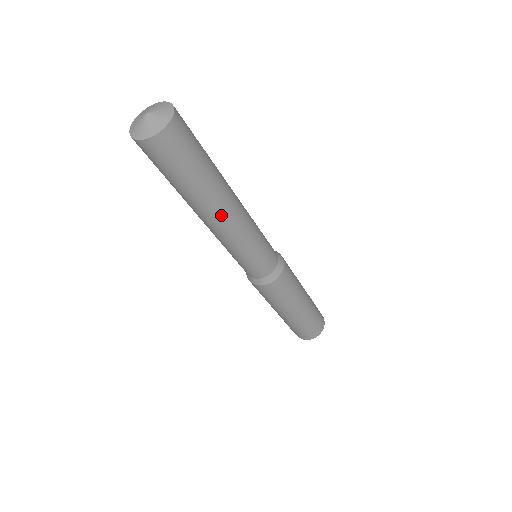
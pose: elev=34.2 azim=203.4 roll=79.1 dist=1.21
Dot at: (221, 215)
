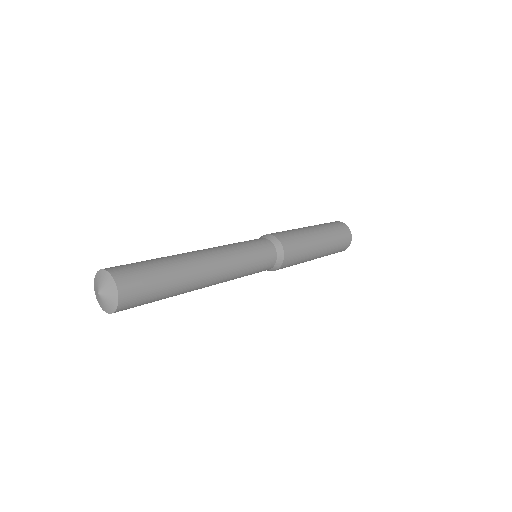
Dot at: occluded
